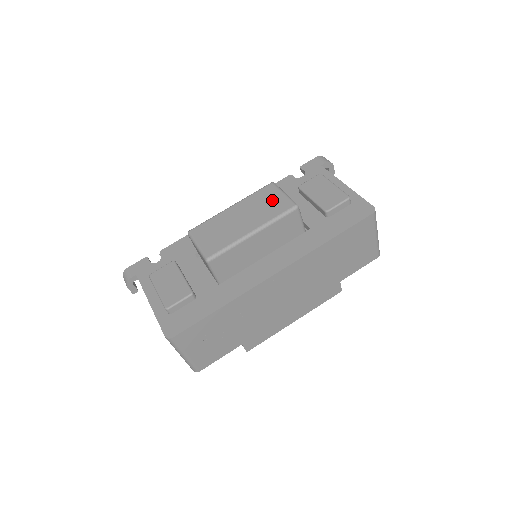
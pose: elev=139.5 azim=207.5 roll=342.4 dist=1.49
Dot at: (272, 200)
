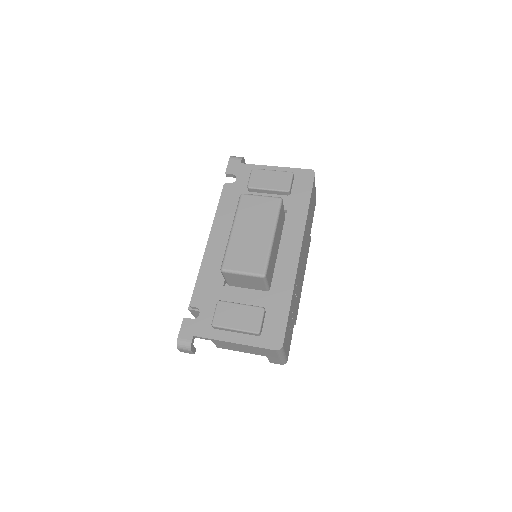
Dot at: (259, 206)
